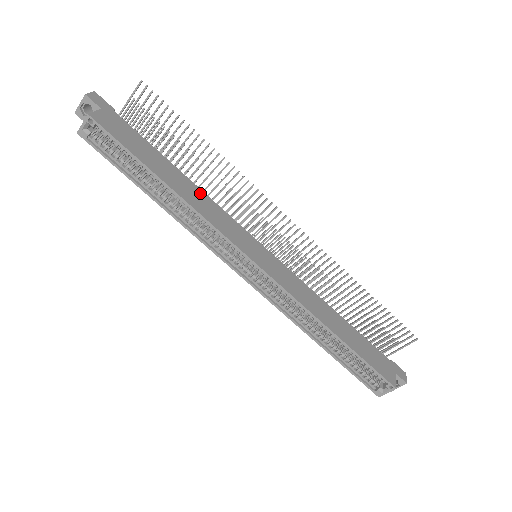
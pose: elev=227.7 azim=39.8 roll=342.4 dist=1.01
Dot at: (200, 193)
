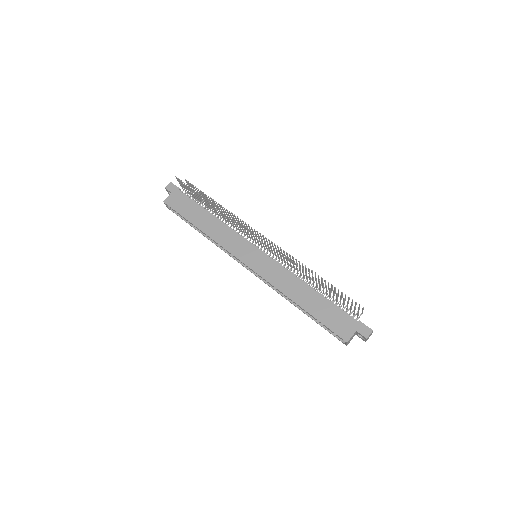
Dot at: (220, 225)
